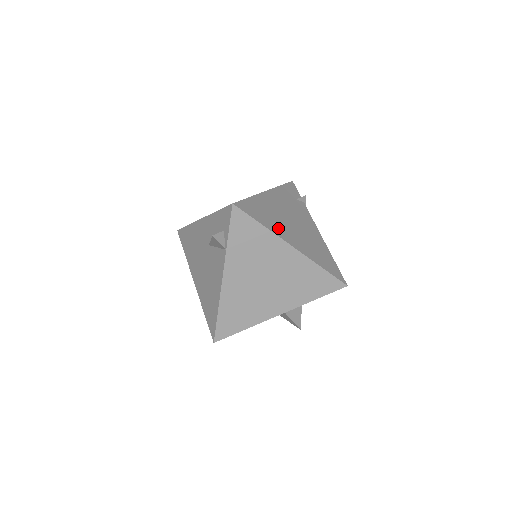
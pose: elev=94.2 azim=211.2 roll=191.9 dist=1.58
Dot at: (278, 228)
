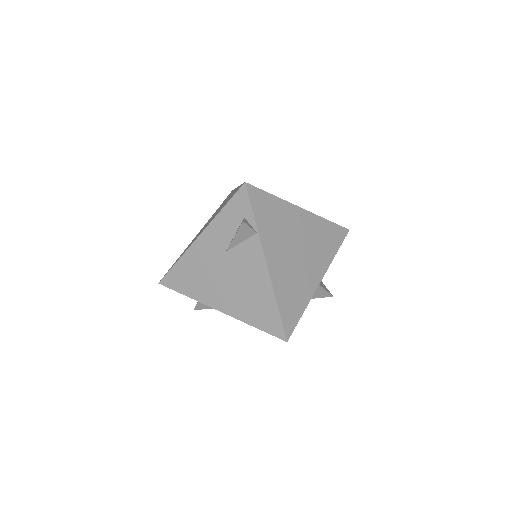
Dot at: occluded
